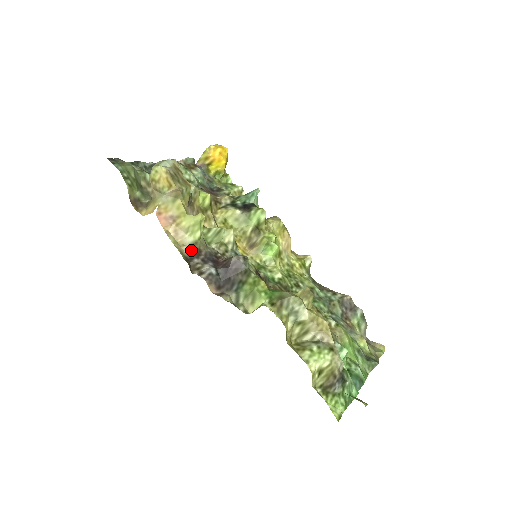
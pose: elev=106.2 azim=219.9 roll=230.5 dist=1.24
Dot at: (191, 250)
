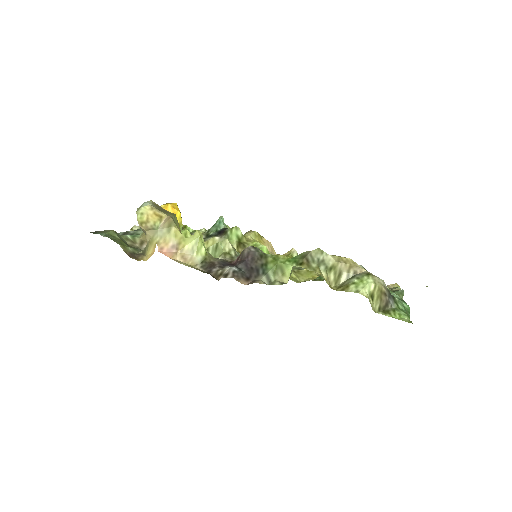
Dot at: (204, 266)
